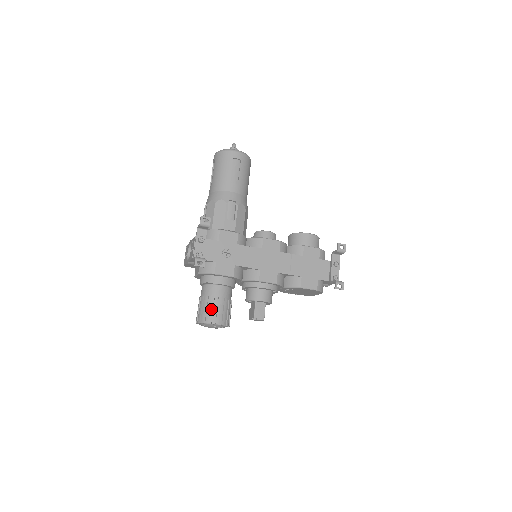
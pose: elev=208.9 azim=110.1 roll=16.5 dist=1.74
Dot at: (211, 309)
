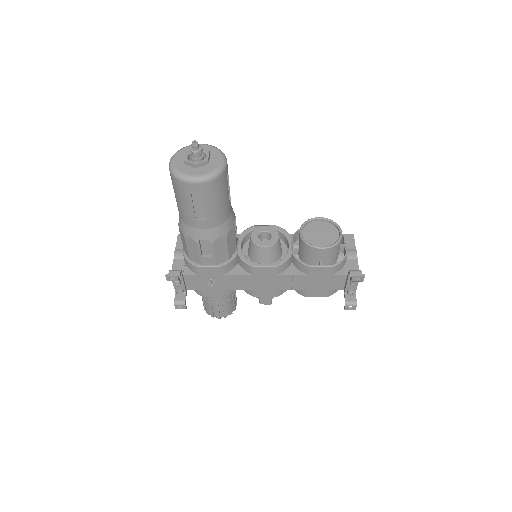
Dot at: (211, 310)
